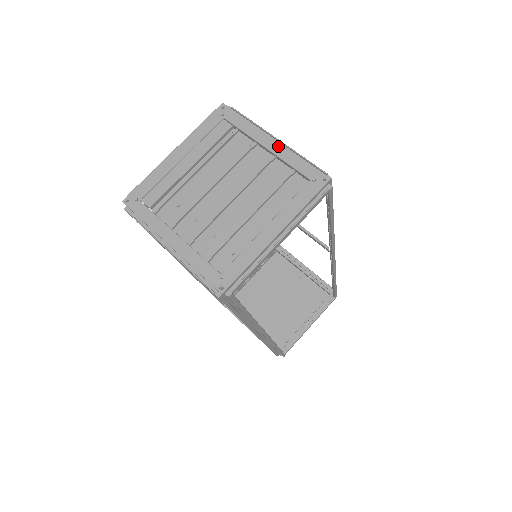
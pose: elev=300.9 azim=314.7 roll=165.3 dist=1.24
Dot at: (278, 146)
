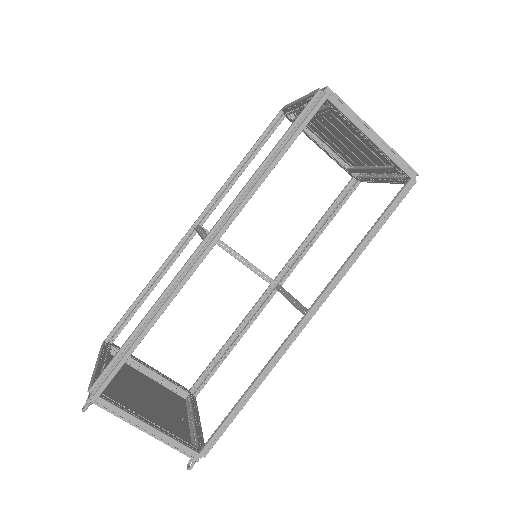
Dot at: occluded
